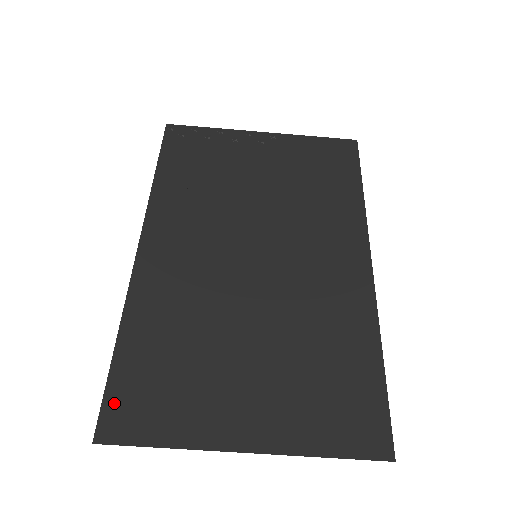
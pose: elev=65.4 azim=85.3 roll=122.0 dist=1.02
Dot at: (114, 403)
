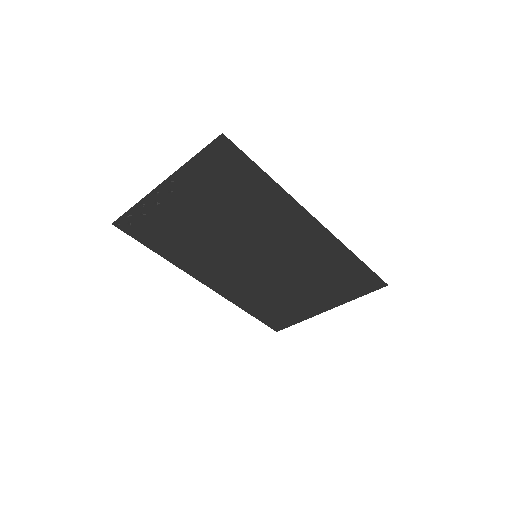
Dot at: (270, 323)
